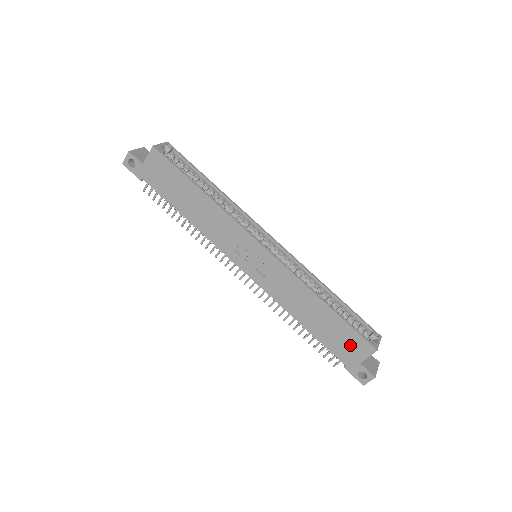
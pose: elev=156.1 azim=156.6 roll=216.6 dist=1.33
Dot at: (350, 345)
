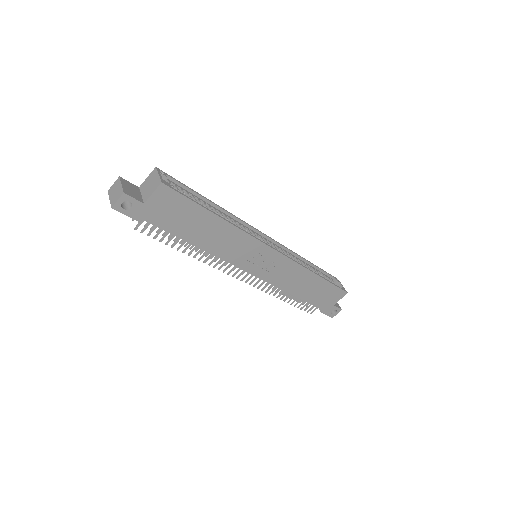
Dot at: (330, 296)
